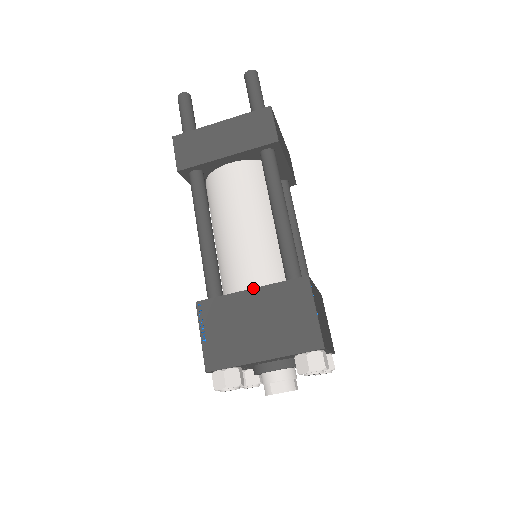
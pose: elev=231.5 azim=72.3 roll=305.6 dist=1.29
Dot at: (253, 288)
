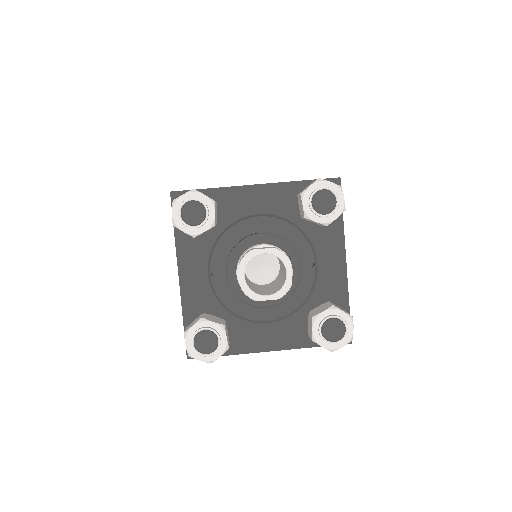
Dot at: occluded
